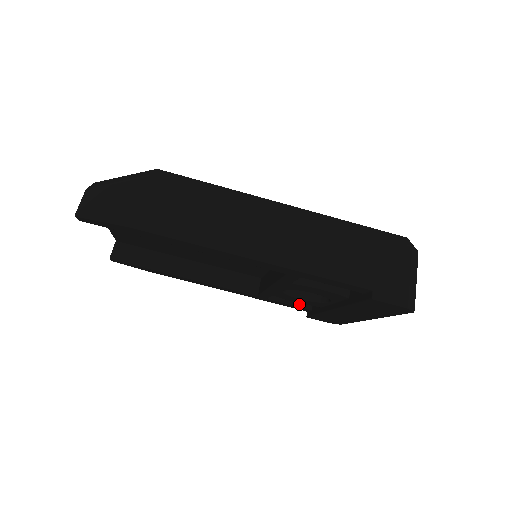
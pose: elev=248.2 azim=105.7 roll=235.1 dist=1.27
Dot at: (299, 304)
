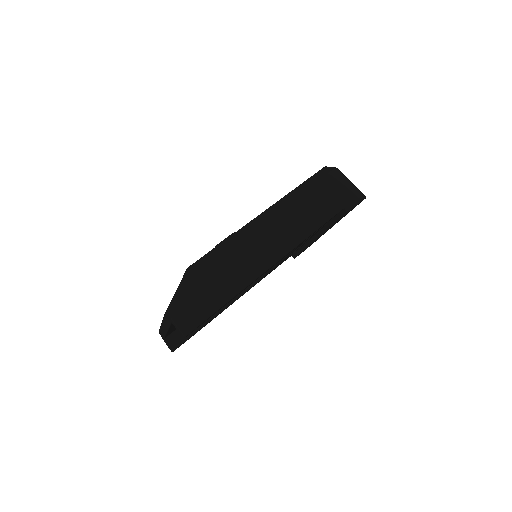
Dot at: occluded
